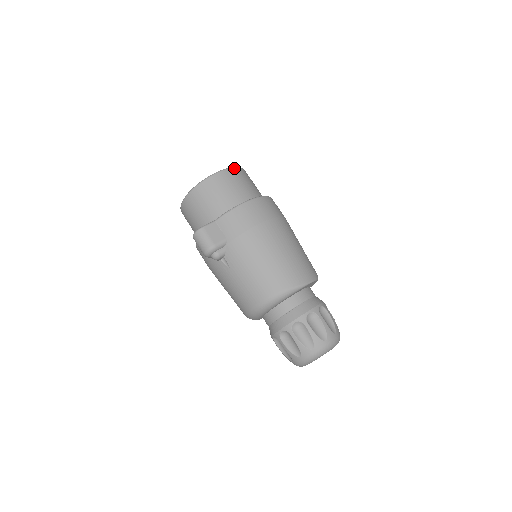
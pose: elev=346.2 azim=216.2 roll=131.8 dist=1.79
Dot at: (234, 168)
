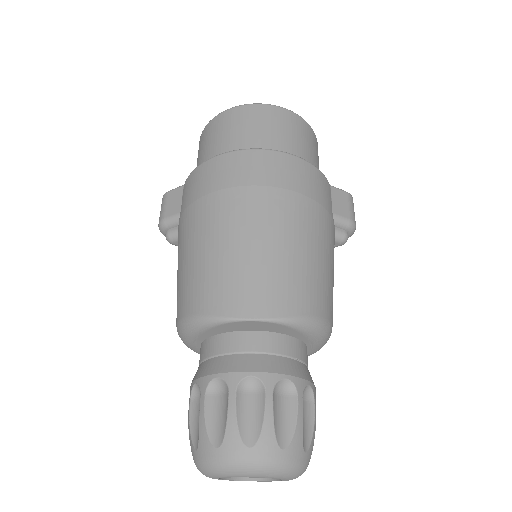
Dot at: (252, 105)
